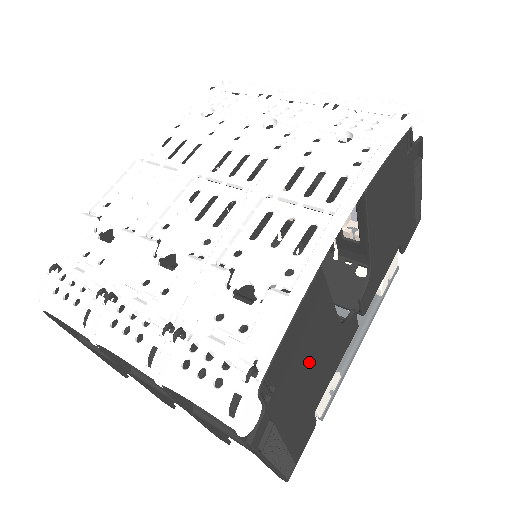
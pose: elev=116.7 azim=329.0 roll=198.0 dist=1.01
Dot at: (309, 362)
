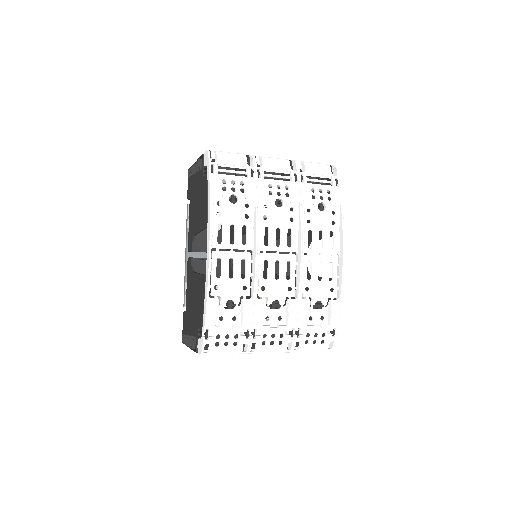
Dot at: occluded
